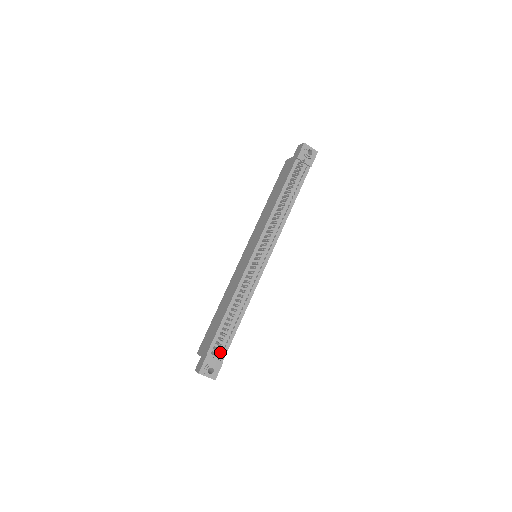
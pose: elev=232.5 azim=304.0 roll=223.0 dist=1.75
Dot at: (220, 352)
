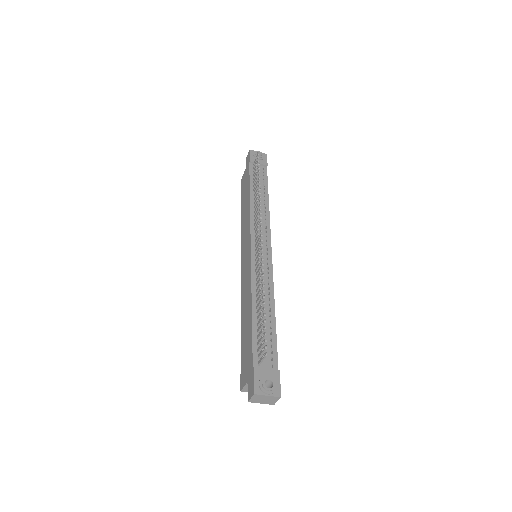
Dot at: (269, 361)
